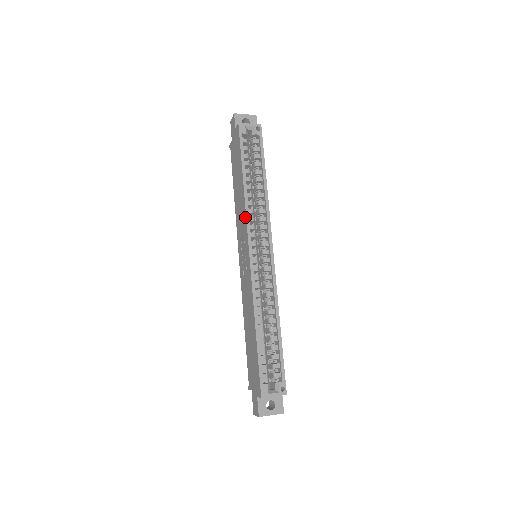
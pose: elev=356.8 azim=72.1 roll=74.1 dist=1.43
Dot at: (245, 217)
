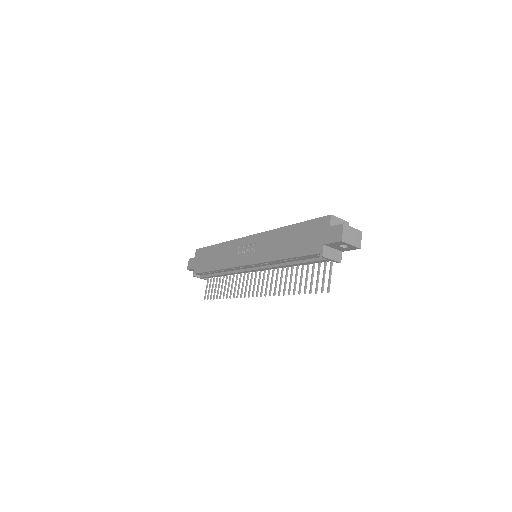
Dot at: (233, 241)
